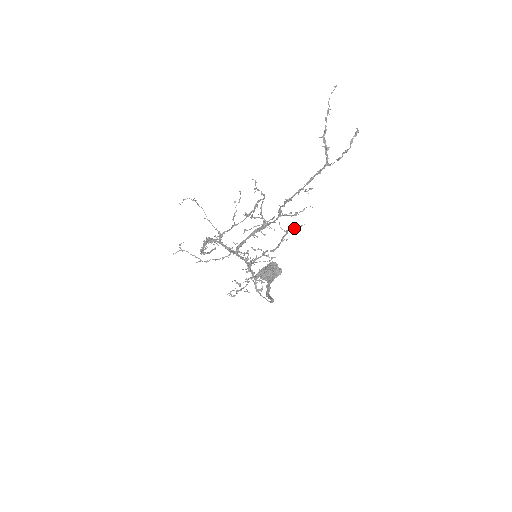
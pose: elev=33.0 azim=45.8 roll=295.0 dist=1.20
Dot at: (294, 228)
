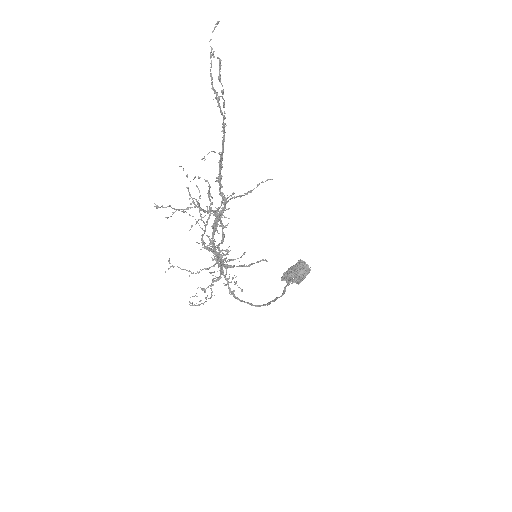
Dot at: (217, 208)
